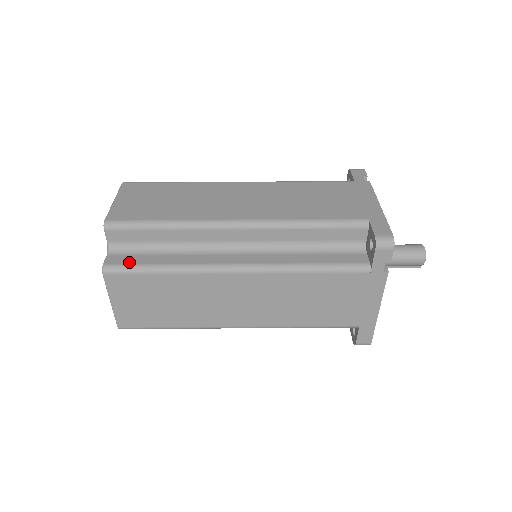
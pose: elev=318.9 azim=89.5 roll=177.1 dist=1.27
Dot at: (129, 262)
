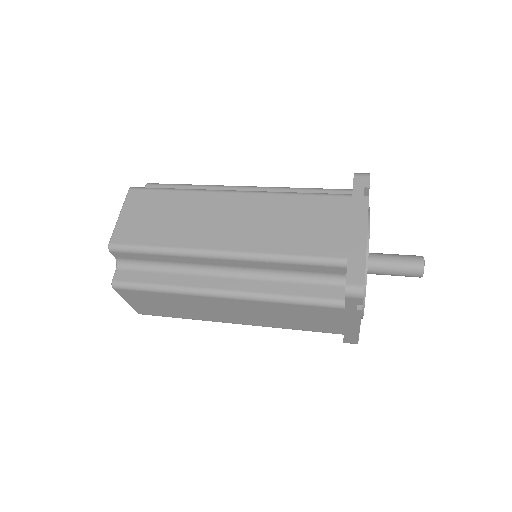
Dot at: (132, 280)
